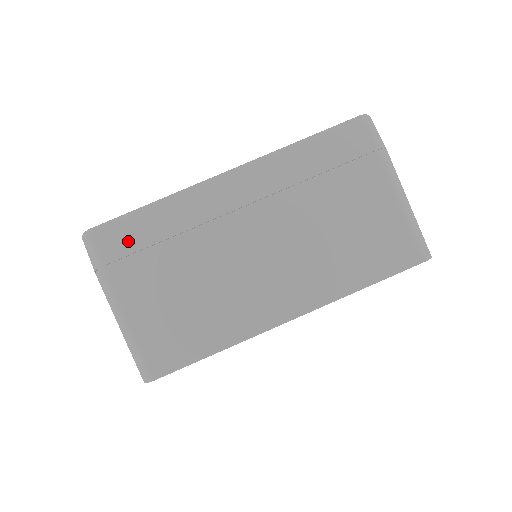
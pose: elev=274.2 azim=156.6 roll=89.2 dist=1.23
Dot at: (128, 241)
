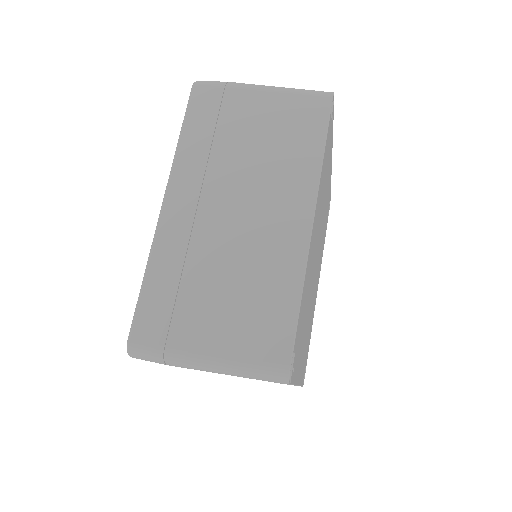
Dot at: (159, 315)
